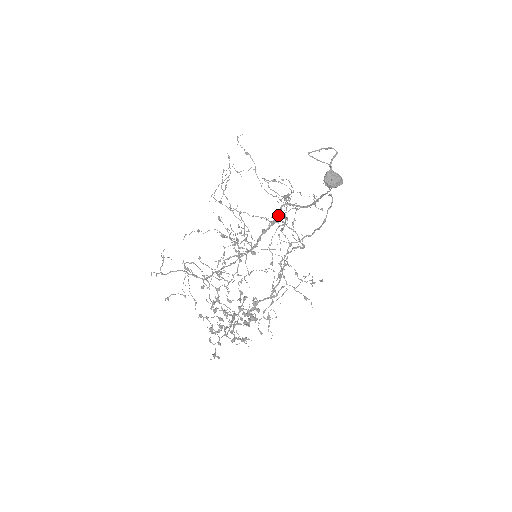
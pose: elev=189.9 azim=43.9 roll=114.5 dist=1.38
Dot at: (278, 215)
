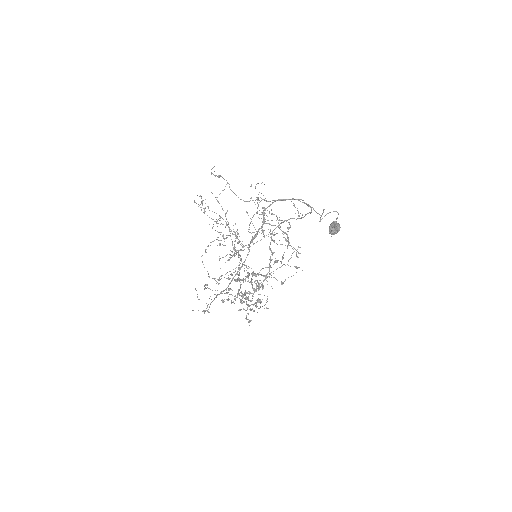
Dot at: (264, 221)
